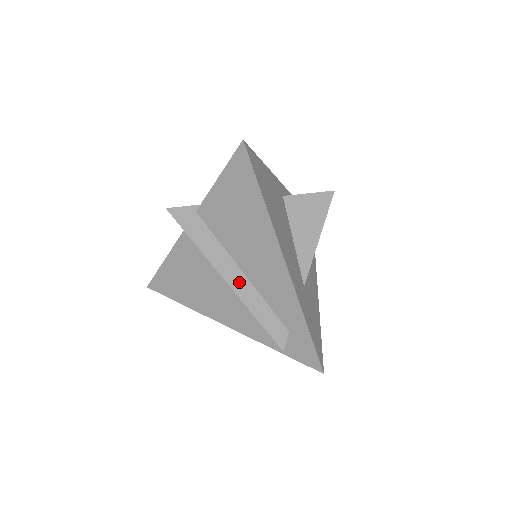
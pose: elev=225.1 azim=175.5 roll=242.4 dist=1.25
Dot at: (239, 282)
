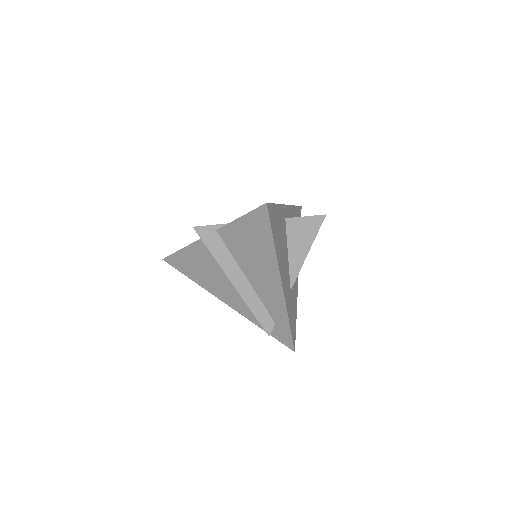
Dot at: (244, 287)
